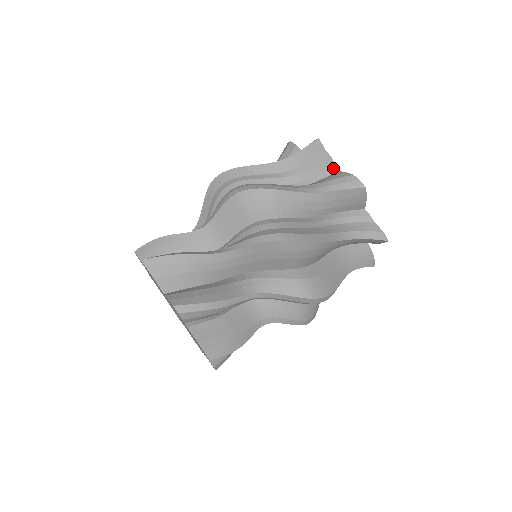
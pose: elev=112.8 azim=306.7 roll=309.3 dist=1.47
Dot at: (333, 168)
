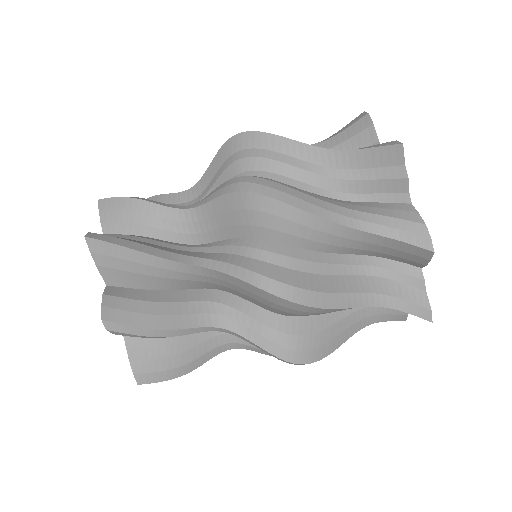
Dot at: (404, 194)
